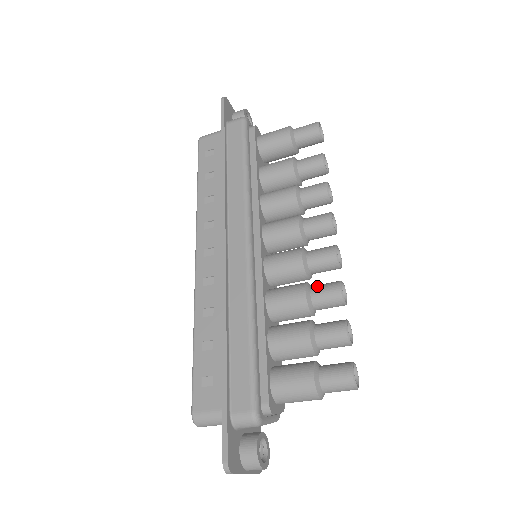
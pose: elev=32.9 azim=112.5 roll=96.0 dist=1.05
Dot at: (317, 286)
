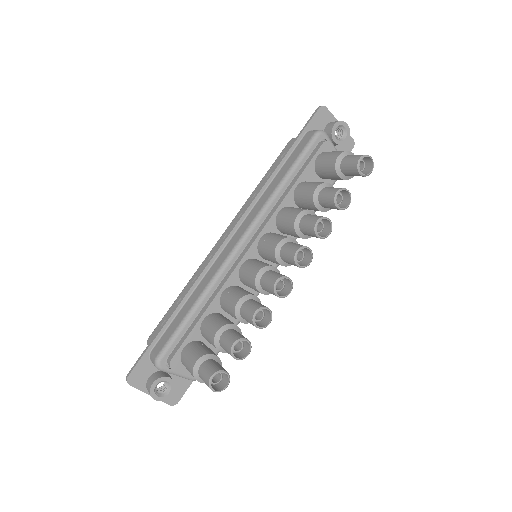
Dot at: (251, 301)
